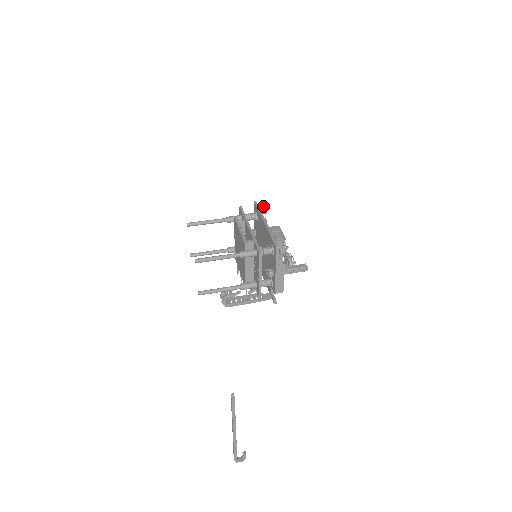
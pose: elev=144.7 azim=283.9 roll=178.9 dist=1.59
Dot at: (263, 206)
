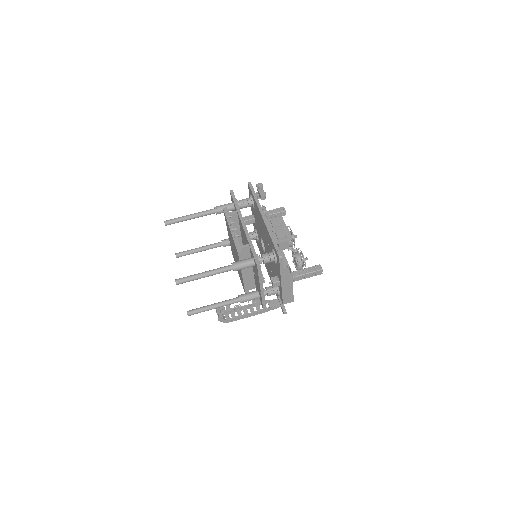
Dot at: (260, 189)
